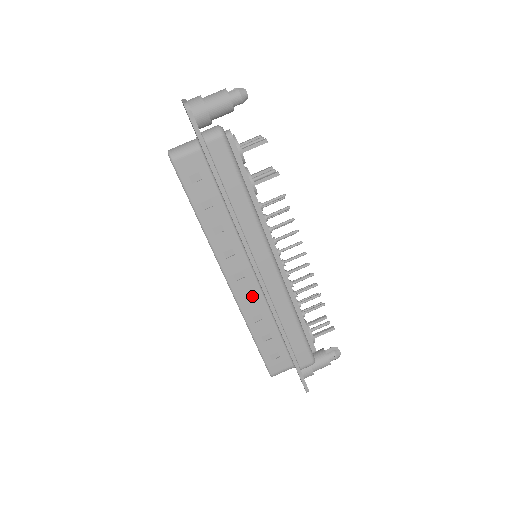
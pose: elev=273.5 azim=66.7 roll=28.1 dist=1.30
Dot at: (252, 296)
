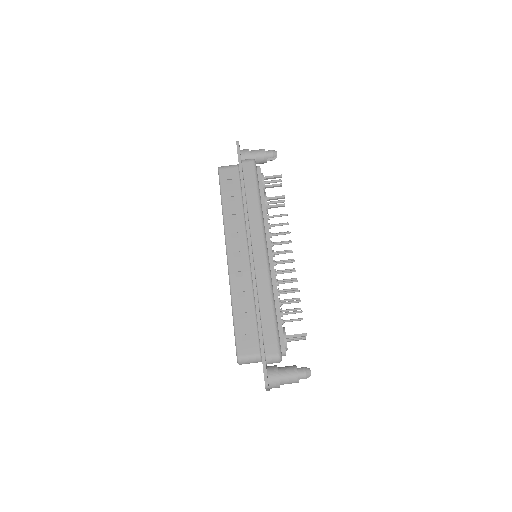
Dot at: (242, 275)
